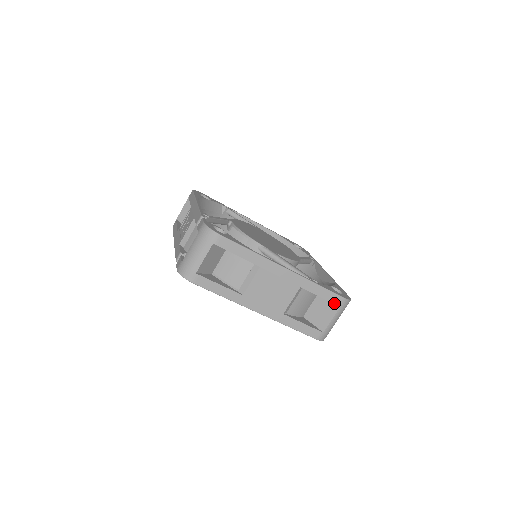
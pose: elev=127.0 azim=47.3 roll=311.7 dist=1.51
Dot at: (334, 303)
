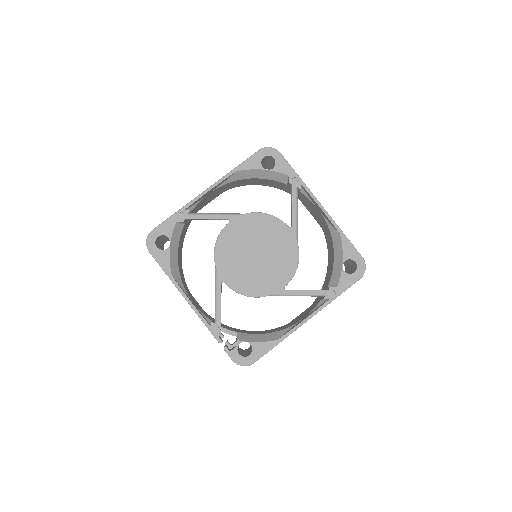
Dot at: occluded
